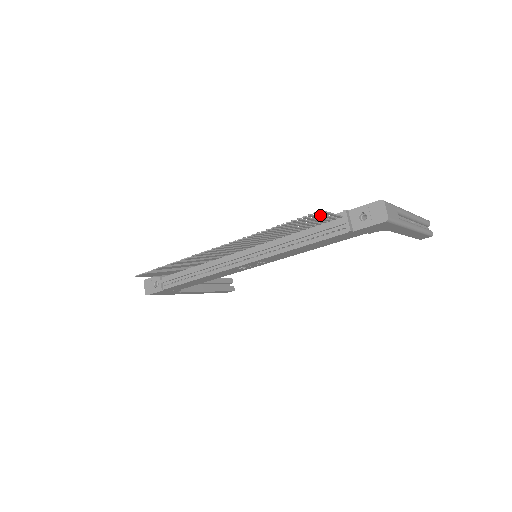
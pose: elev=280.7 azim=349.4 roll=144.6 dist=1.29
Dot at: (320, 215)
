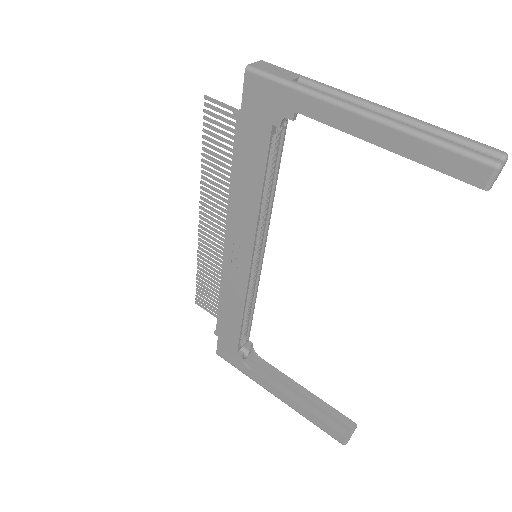
Dot at: (215, 109)
